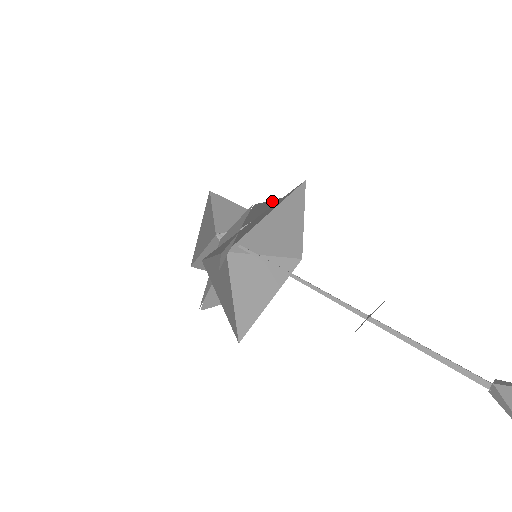
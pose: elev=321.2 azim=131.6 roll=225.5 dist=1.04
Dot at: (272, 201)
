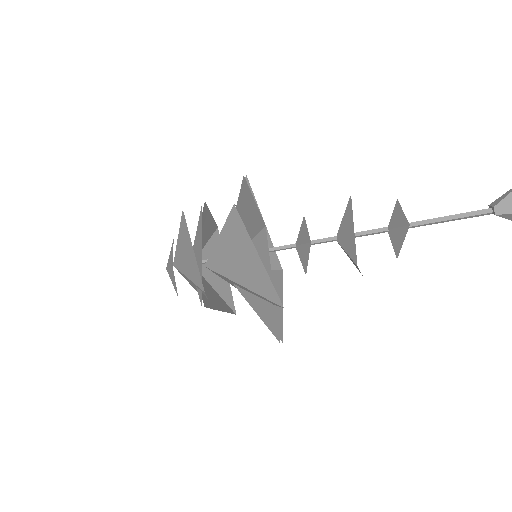
Dot at: (262, 263)
